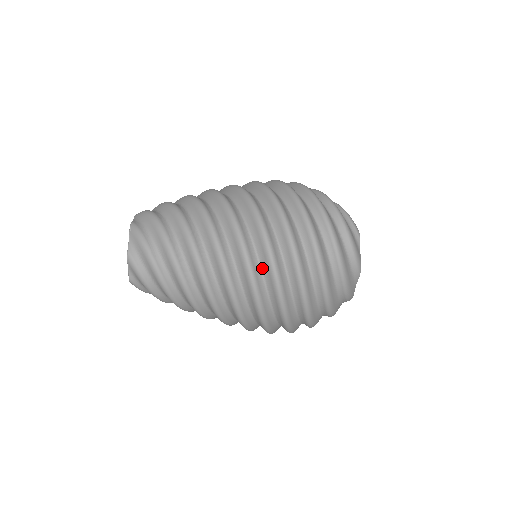
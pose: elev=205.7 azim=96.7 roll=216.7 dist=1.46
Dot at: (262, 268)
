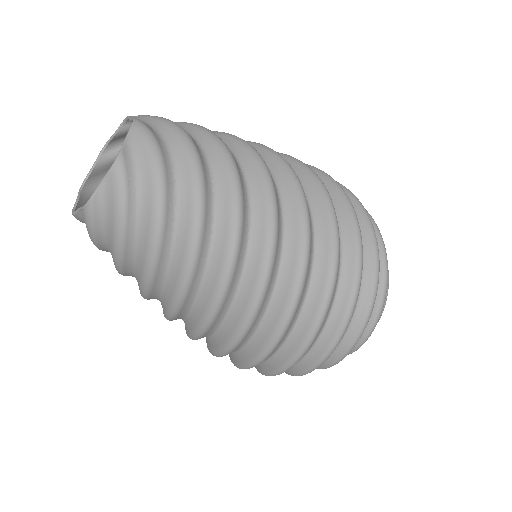
Dot at: occluded
